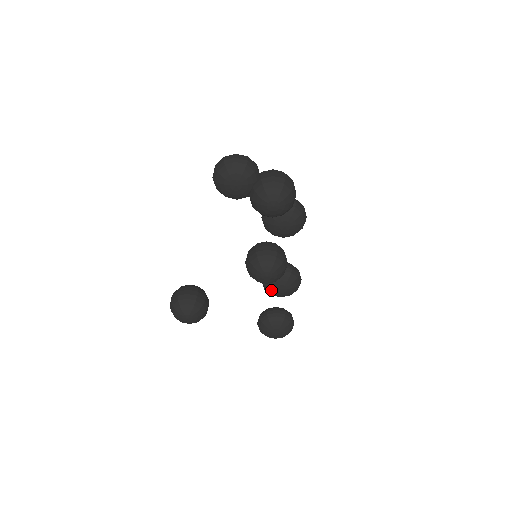
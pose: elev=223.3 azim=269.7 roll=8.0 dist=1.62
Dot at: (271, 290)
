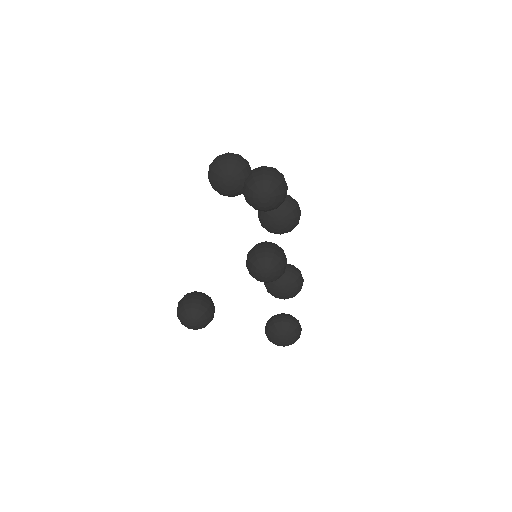
Dot at: (273, 291)
